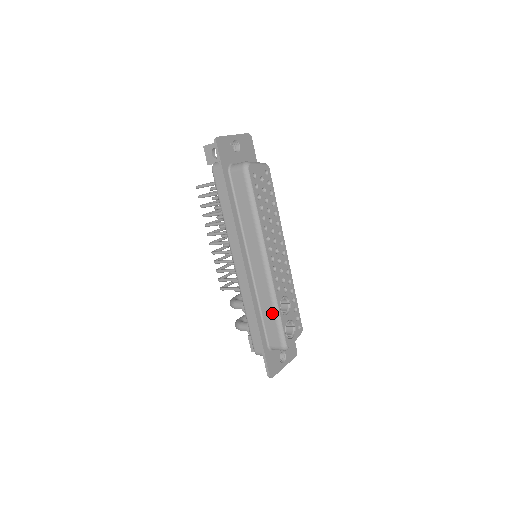
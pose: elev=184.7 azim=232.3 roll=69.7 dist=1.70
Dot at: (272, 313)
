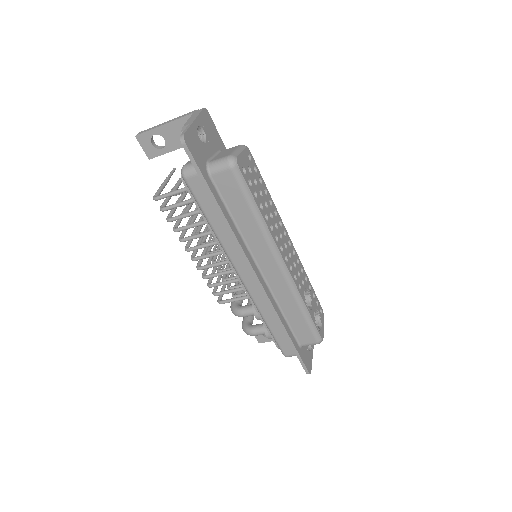
Dot at: (300, 315)
